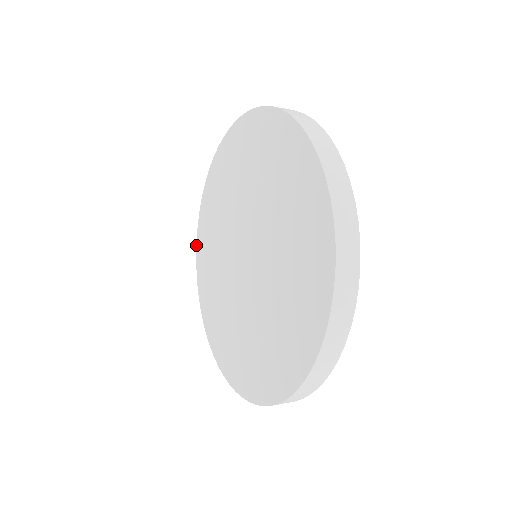
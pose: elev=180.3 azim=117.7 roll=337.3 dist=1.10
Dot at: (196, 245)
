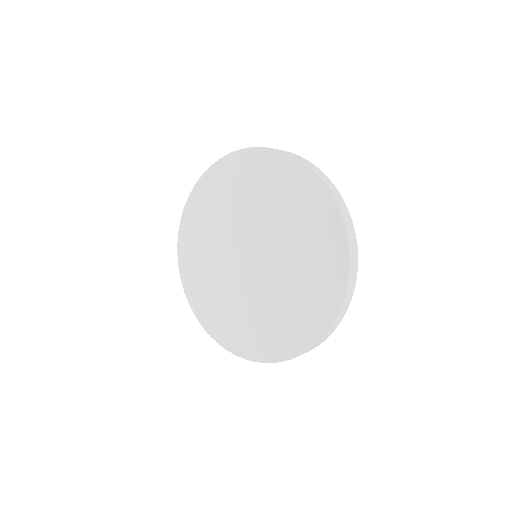
Dot at: (210, 166)
